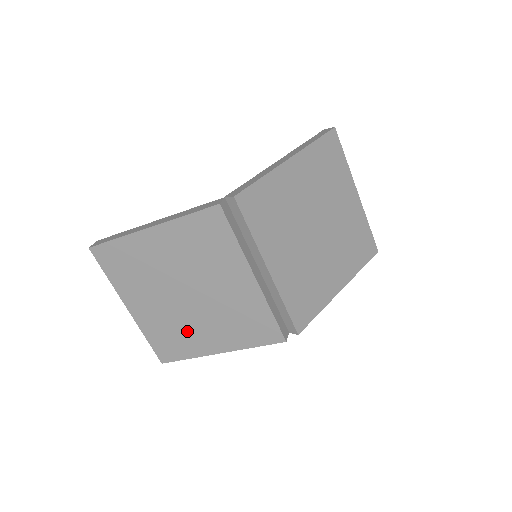
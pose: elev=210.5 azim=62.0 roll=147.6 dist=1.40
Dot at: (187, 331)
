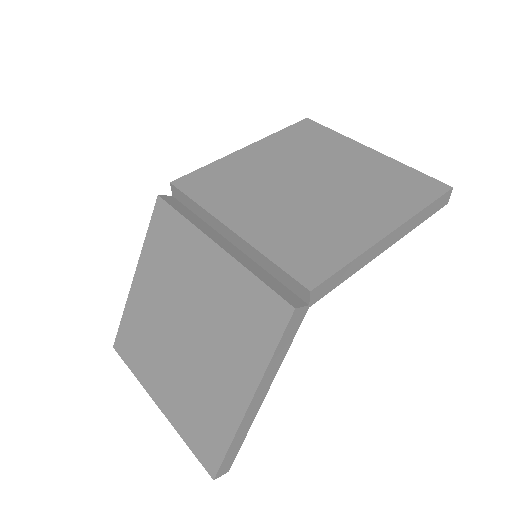
Dot at: (208, 392)
